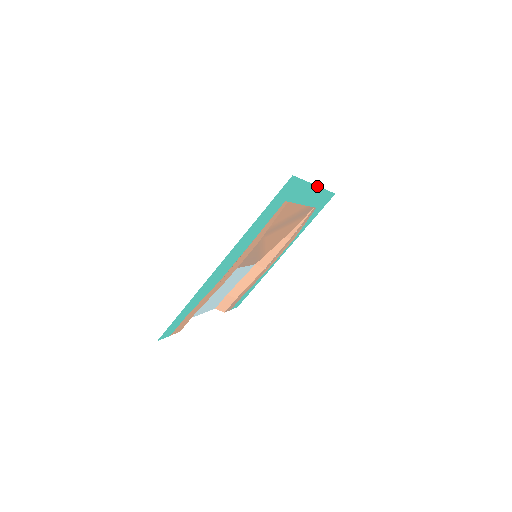
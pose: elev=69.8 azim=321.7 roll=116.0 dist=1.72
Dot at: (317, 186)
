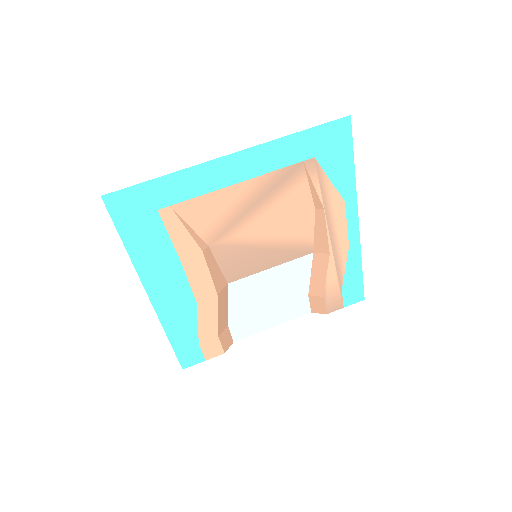
Dot at: (226, 155)
